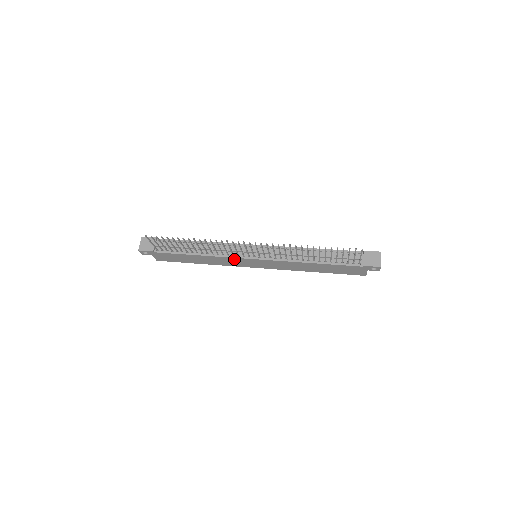
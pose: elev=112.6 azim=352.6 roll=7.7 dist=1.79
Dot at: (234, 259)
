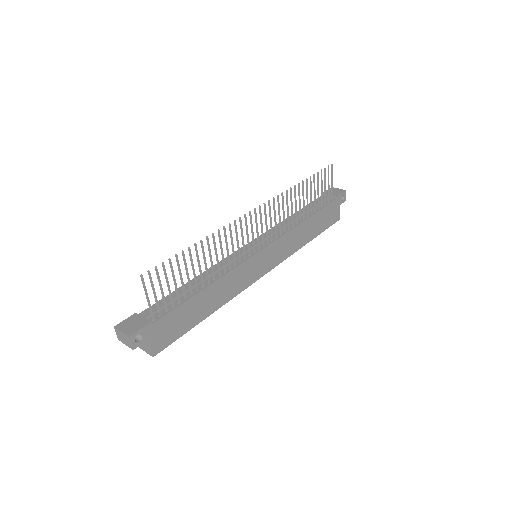
Dot at: (243, 267)
